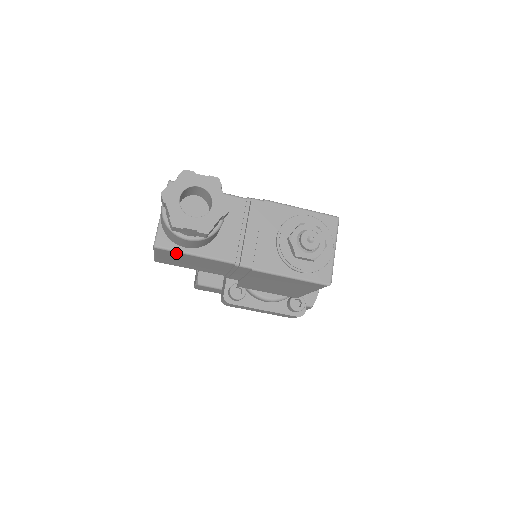
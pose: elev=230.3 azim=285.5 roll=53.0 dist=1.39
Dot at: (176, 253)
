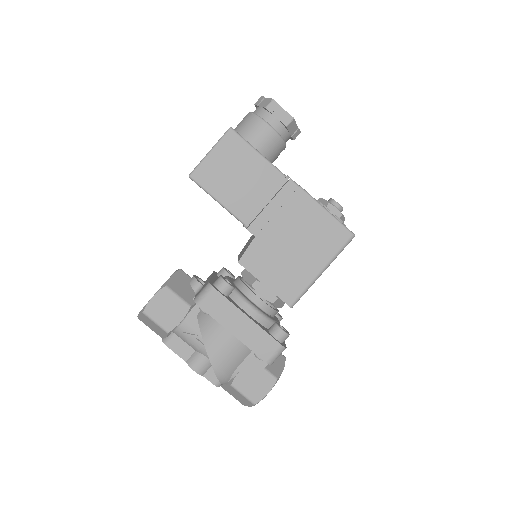
Dot at: (243, 144)
